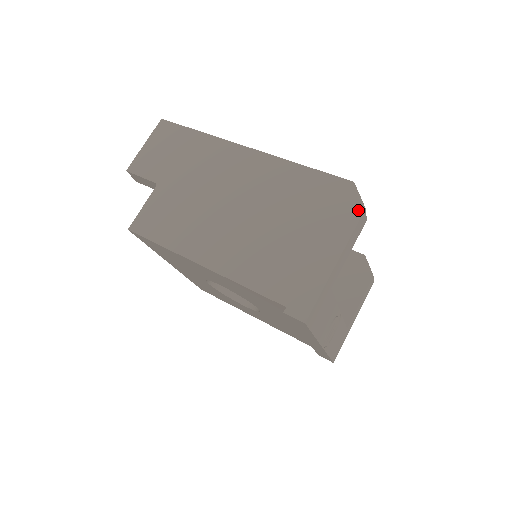
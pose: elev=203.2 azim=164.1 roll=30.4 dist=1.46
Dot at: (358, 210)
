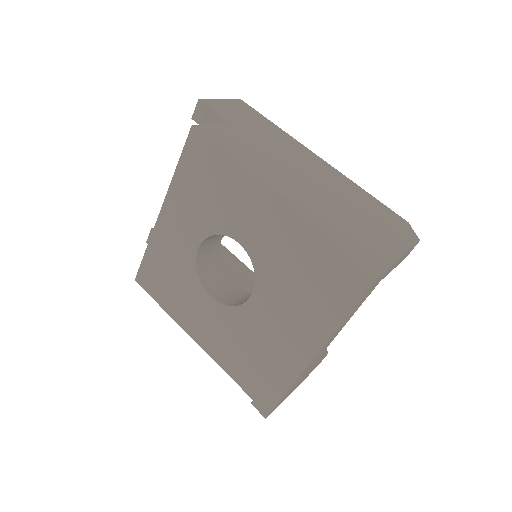
Dot at: (415, 238)
